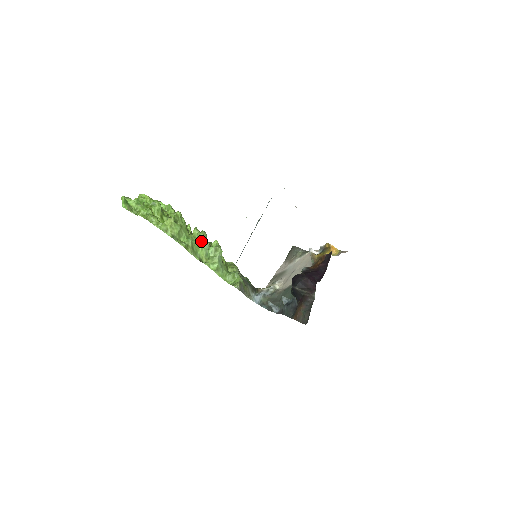
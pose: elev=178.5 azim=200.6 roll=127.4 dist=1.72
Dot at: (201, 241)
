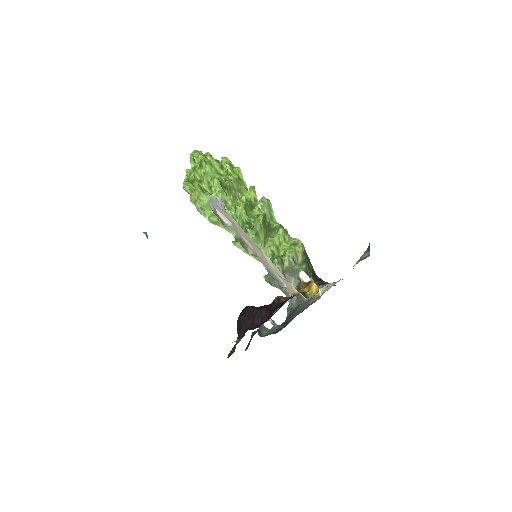
Dot at: (239, 215)
